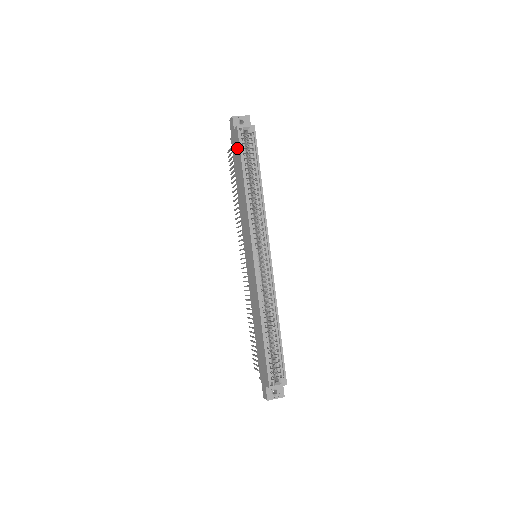
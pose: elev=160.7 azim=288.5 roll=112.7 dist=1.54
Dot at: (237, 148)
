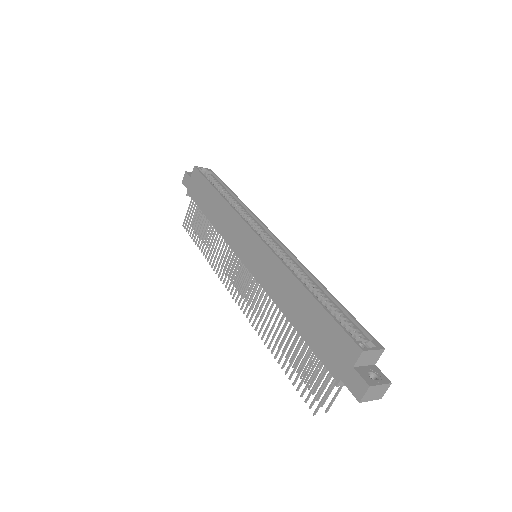
Dot at: (199, 182)
